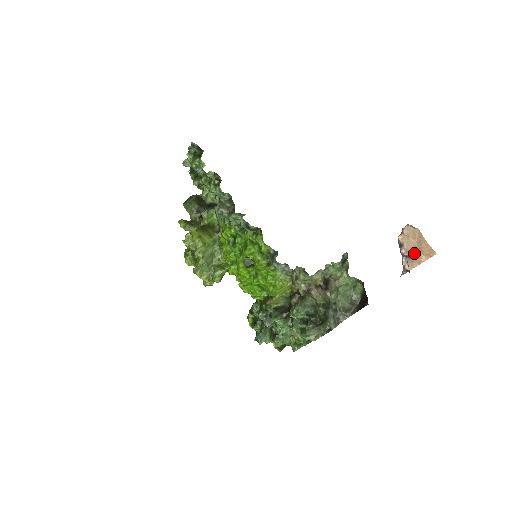
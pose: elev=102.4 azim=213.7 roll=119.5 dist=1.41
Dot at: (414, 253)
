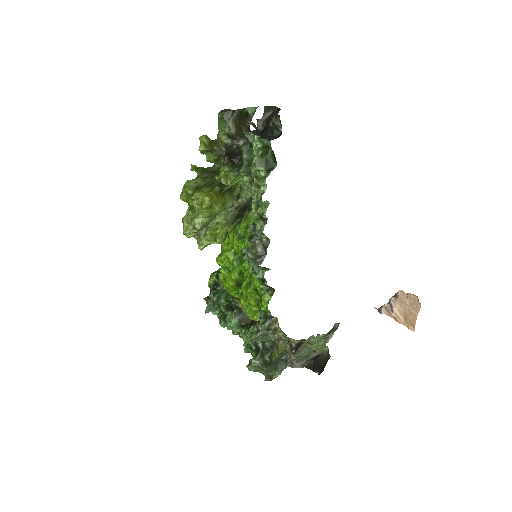
Dot at: (399, 310)
